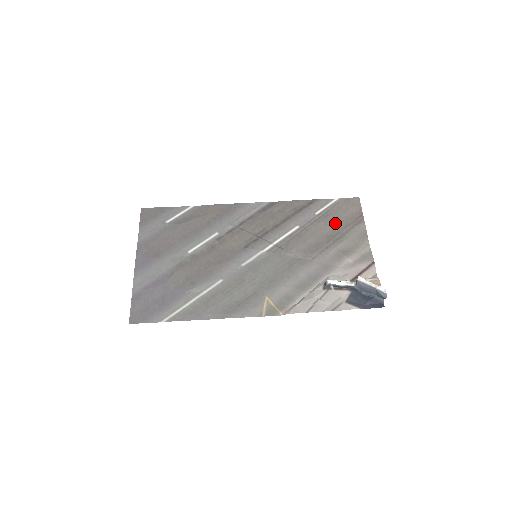
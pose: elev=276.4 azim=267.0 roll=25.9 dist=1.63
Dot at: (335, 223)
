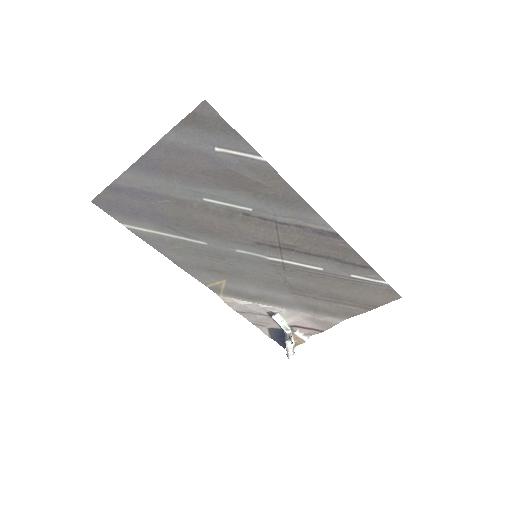
Dot at: (350, 293)
